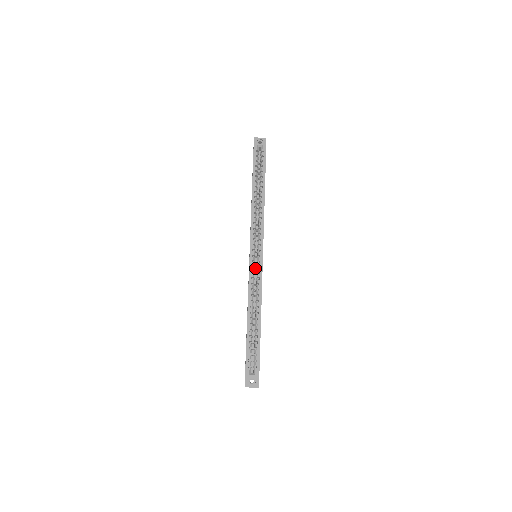
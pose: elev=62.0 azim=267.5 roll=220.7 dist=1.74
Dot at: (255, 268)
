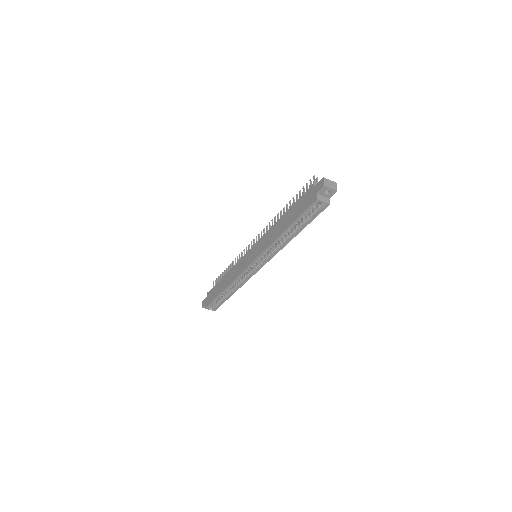
Dot at: occluded
